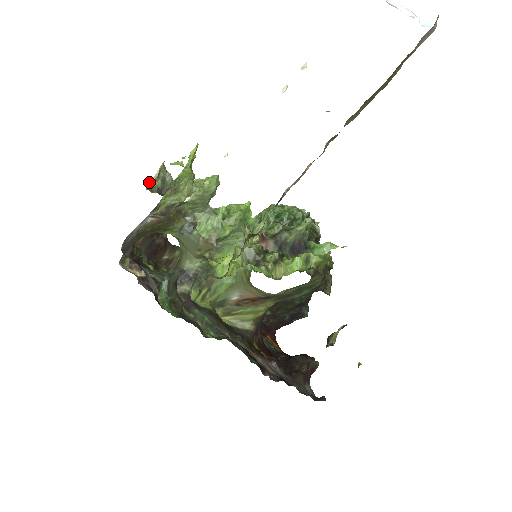
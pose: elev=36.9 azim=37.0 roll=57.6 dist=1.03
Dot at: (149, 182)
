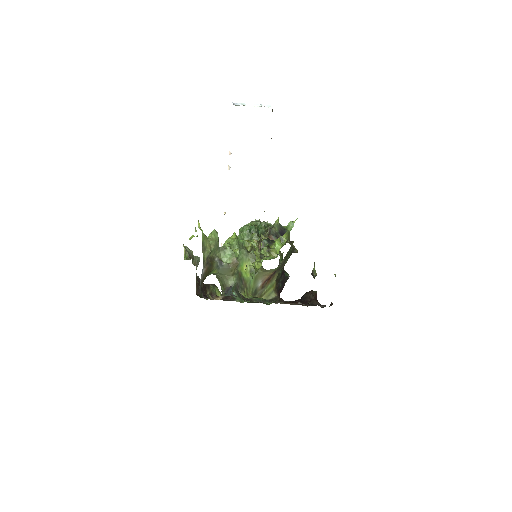
Dot at: (184, 256)
